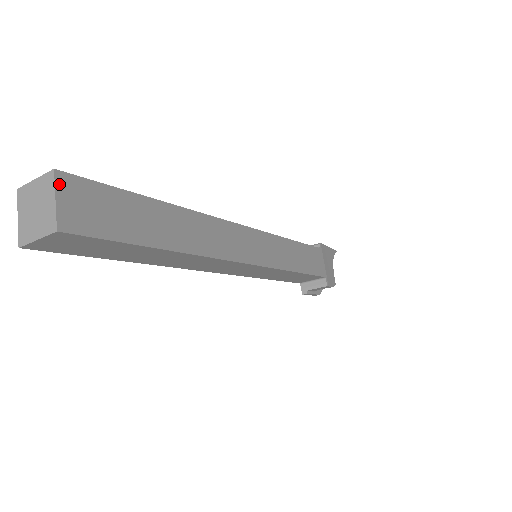
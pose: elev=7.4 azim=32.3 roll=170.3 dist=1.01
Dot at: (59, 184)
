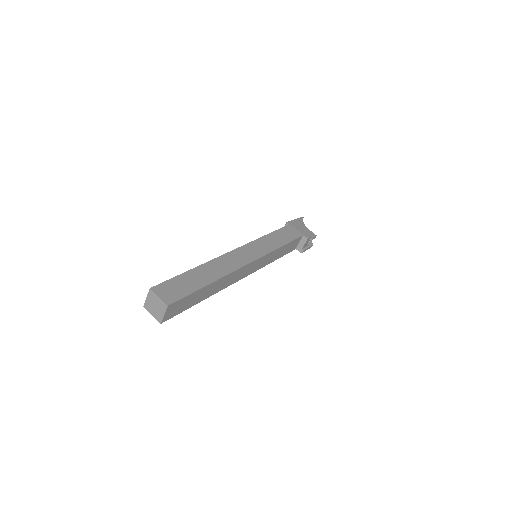
Dot at: (155, 292)
